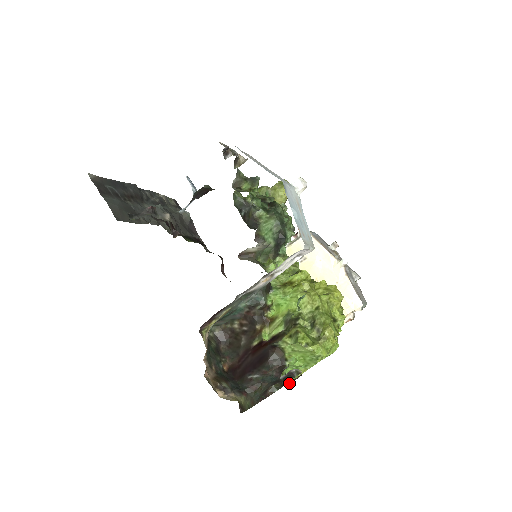
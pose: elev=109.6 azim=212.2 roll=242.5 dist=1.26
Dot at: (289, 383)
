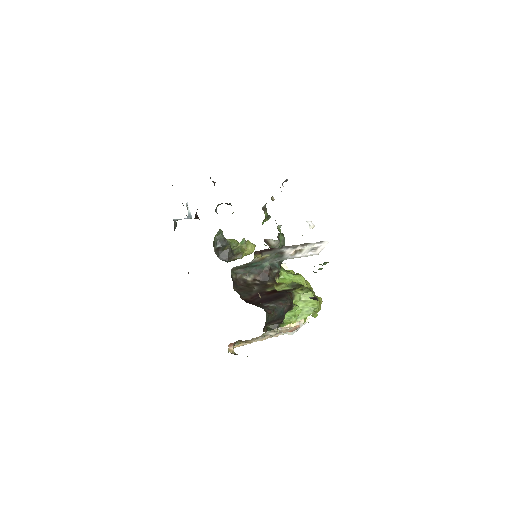
Dot at: occluded
